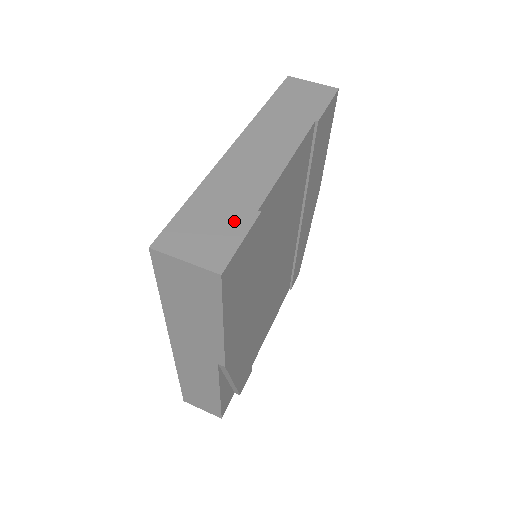
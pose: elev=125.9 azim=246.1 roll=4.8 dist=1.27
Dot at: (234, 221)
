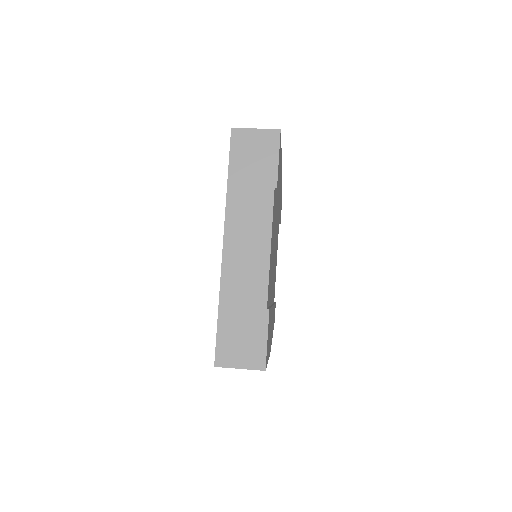
Dot at: (255, 324)
